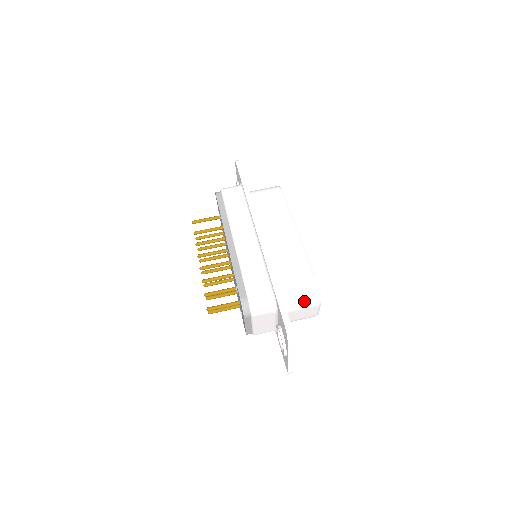
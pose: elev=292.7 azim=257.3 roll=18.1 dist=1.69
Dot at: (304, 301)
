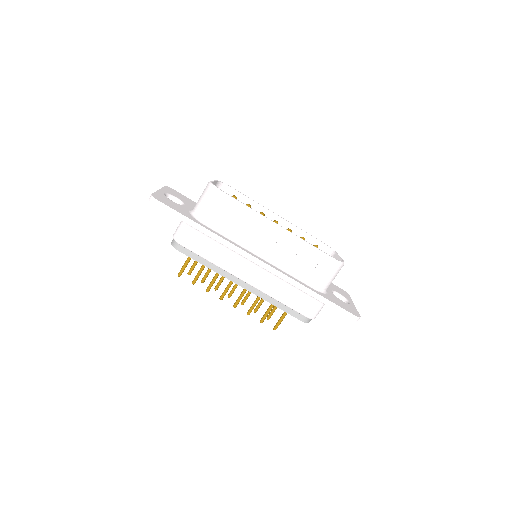
Dot at: occluded
